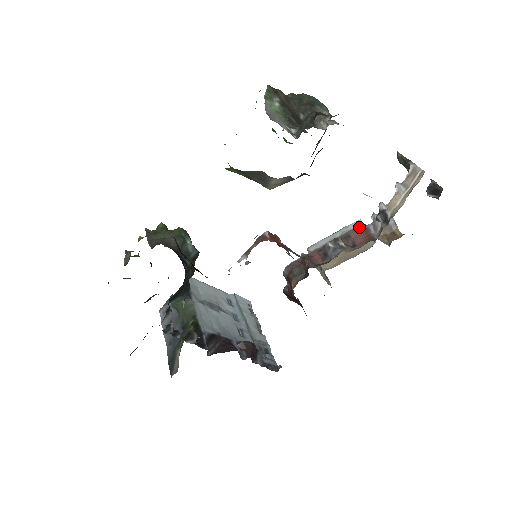
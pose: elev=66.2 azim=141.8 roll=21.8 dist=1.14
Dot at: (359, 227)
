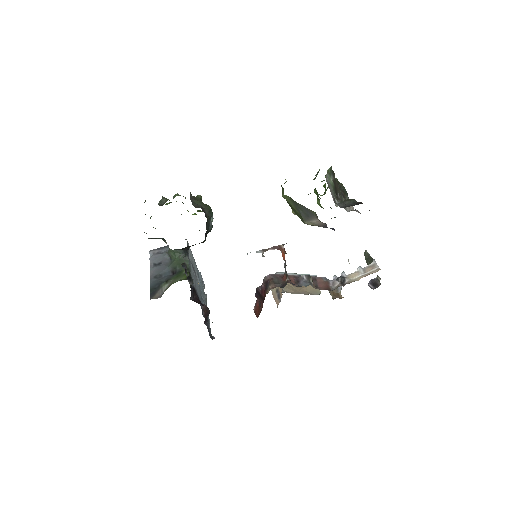
Dot at: (323, 278)
